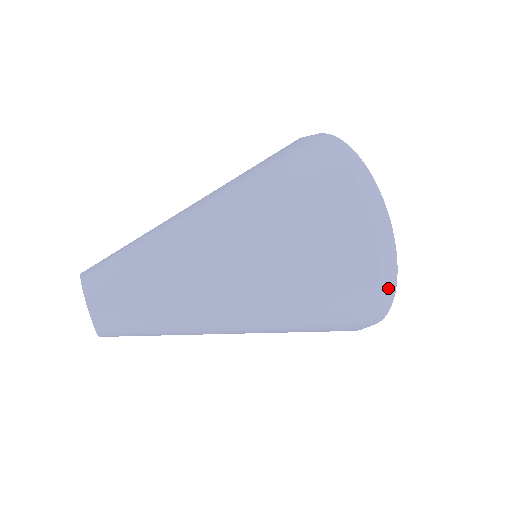
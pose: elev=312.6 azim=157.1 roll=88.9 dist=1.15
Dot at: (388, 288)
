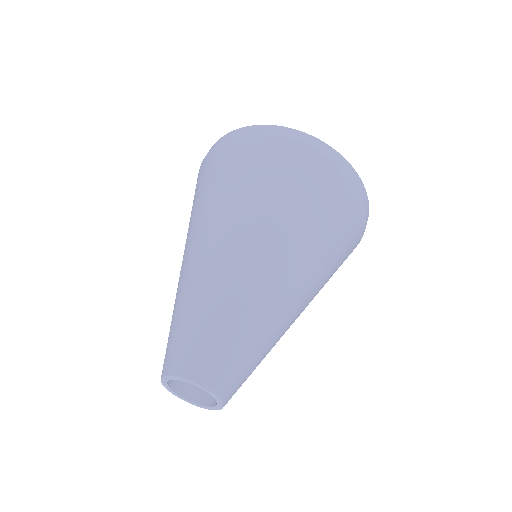
Dot at: (355, 179)
